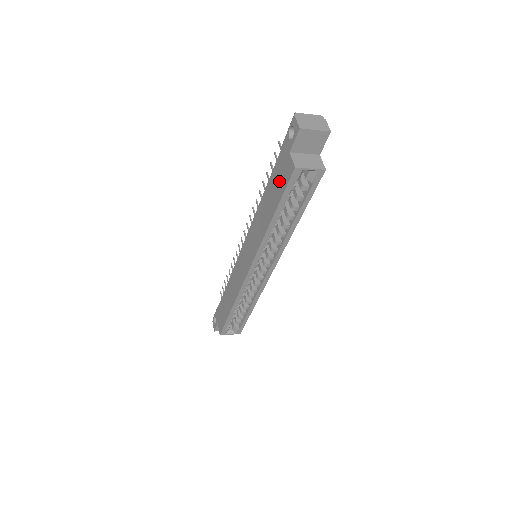
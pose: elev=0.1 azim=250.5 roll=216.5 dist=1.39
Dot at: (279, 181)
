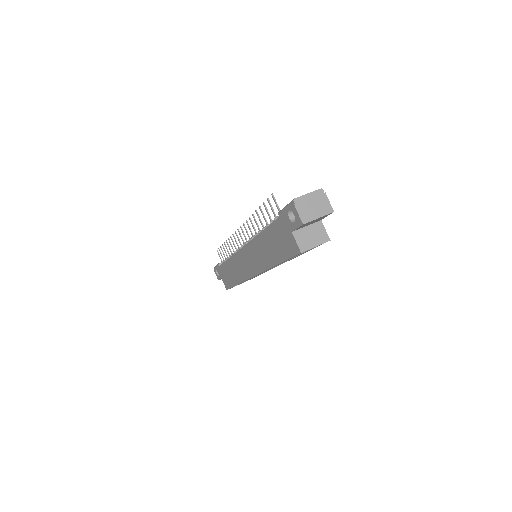
Dot at: (281, 243)
